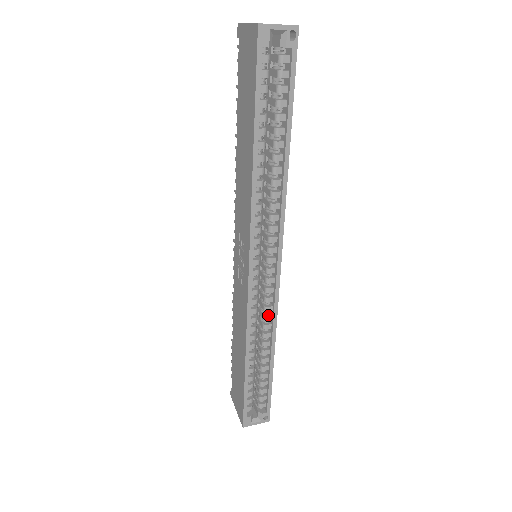
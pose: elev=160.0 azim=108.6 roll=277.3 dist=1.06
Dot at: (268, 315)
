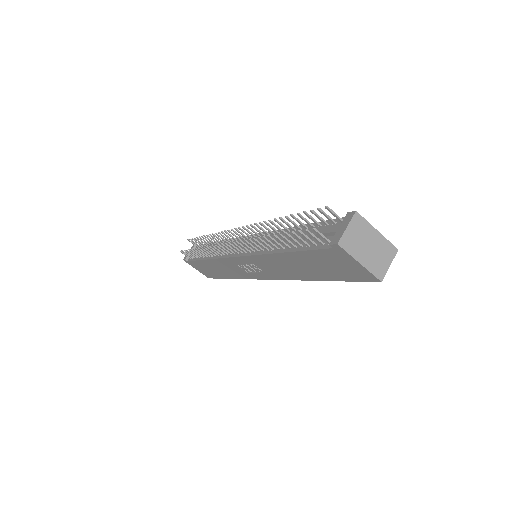
Dot at: occluded
